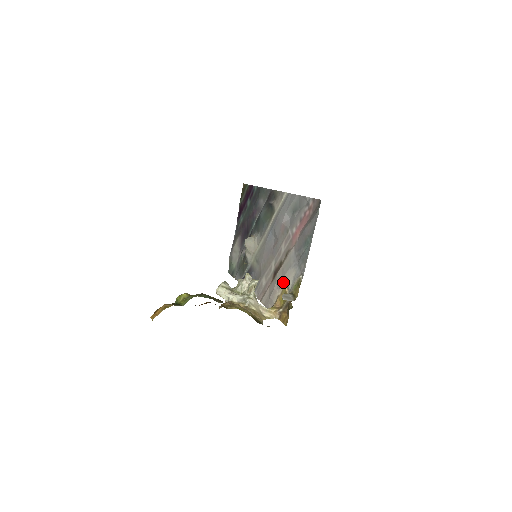
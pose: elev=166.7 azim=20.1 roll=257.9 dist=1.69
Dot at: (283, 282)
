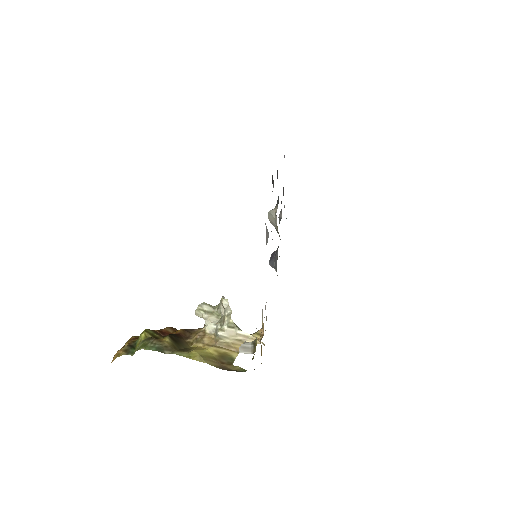
Dot at: (262, 312)
